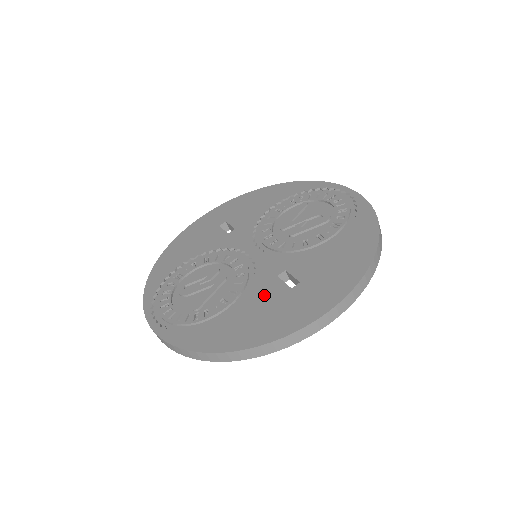
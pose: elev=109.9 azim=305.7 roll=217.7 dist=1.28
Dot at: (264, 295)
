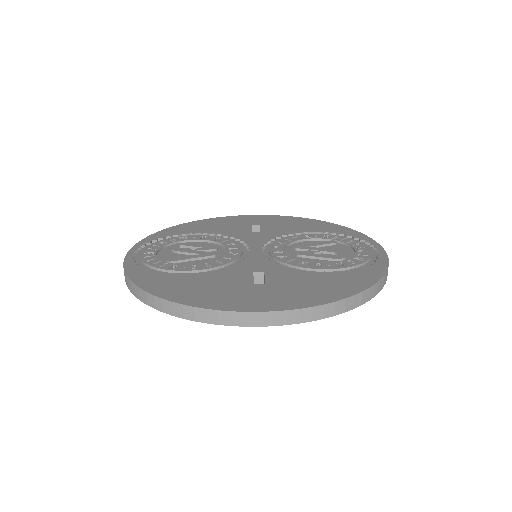
Dot at: (228, 277)
